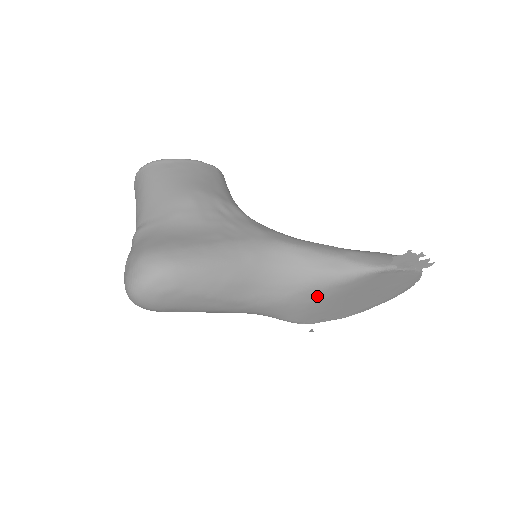
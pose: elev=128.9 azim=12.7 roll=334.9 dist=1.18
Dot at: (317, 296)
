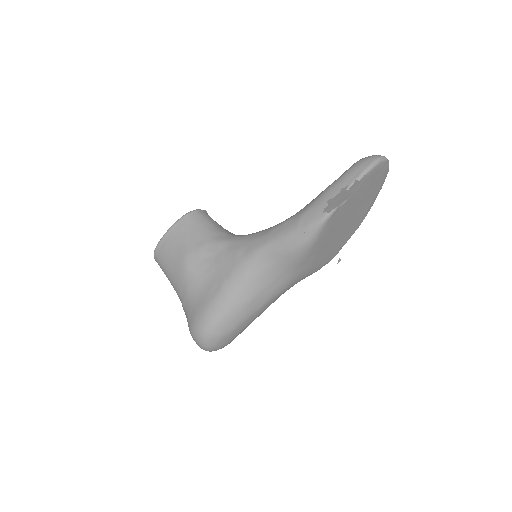
Dot at: (309, 260)
